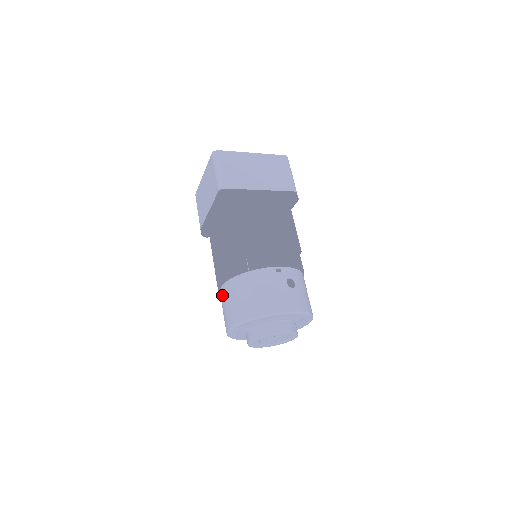
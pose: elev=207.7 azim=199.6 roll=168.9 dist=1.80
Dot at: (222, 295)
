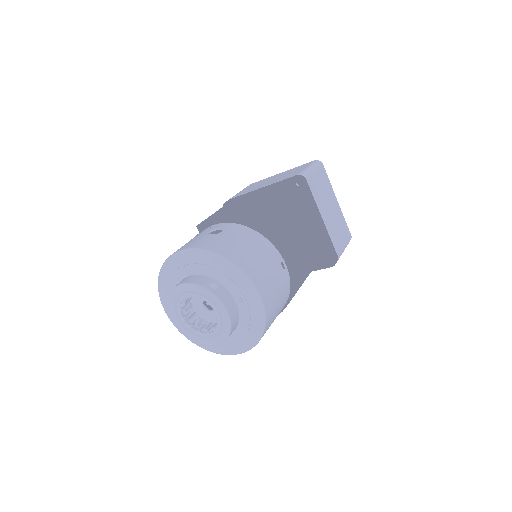
Dot at: occluded
